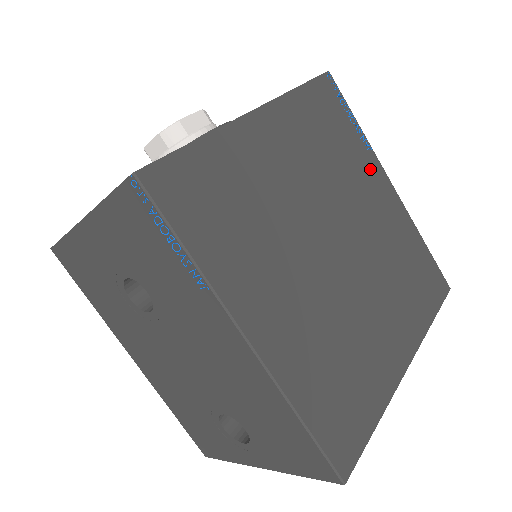
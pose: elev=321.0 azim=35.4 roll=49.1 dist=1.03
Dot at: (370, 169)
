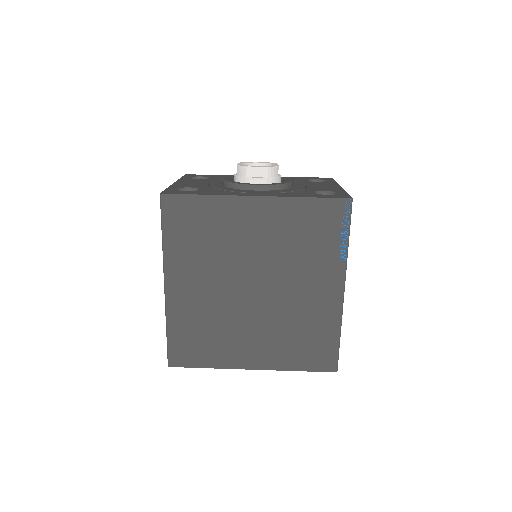
Dot at: (330, 271)
